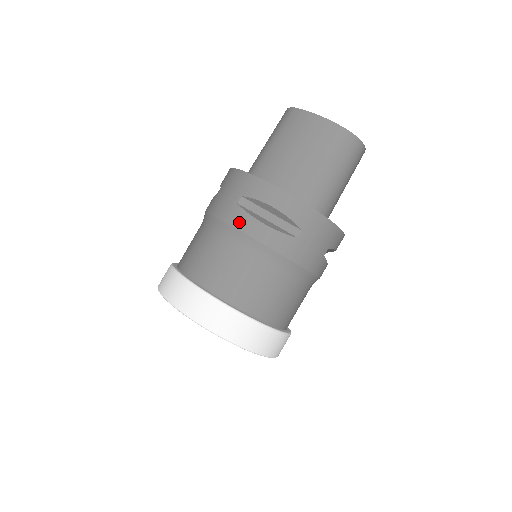
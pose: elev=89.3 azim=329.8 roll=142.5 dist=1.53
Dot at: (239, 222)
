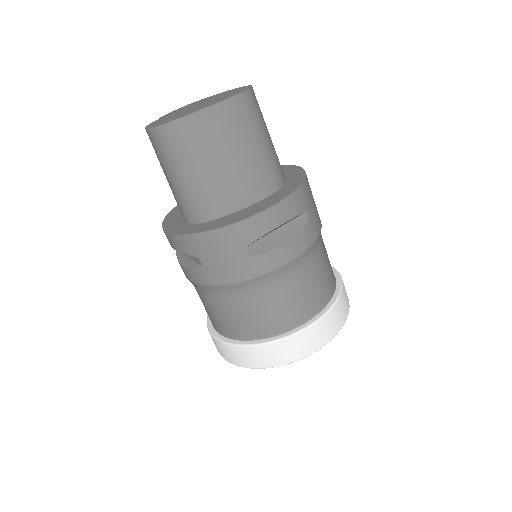
Dot at: (267, 266)
